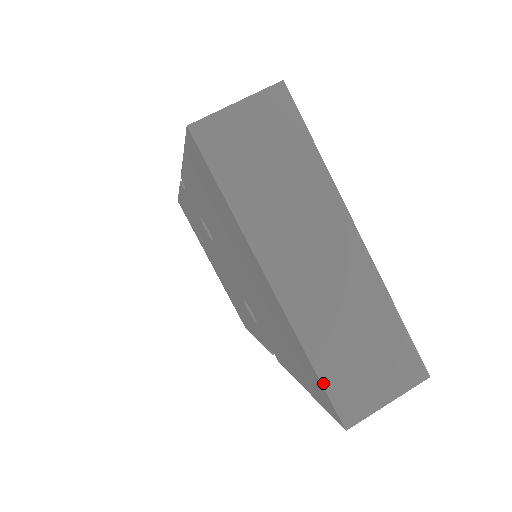
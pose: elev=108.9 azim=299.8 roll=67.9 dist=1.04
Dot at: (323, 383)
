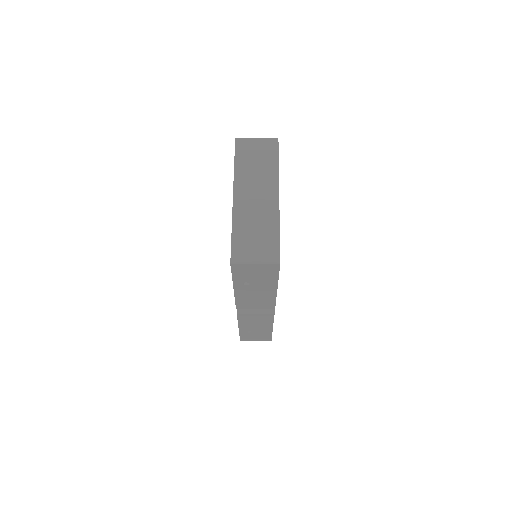
Dot at: (232, 241)
